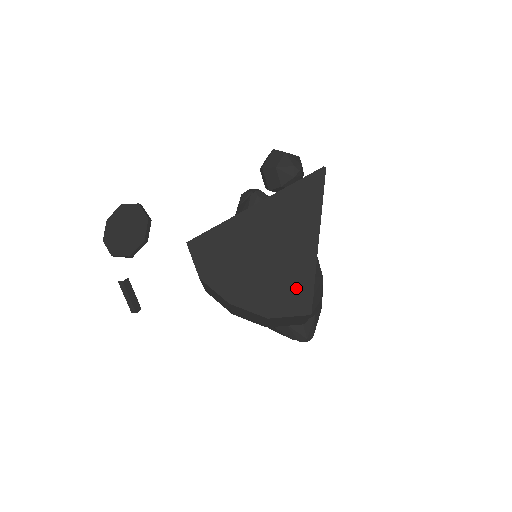
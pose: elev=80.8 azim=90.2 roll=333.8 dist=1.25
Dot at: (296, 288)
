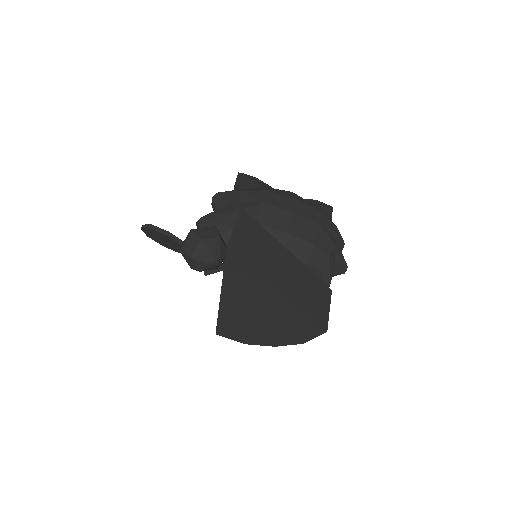
Dot at: (302, 325)
